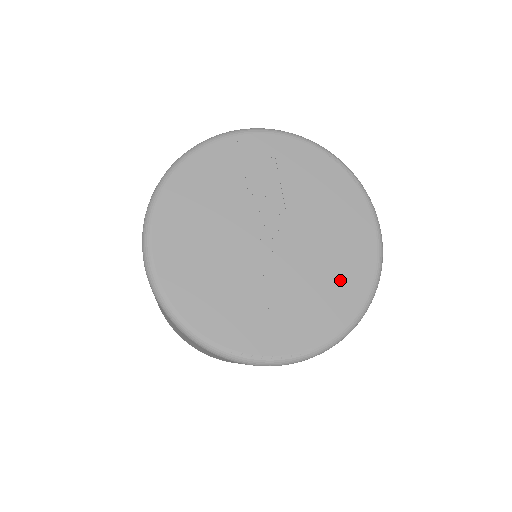
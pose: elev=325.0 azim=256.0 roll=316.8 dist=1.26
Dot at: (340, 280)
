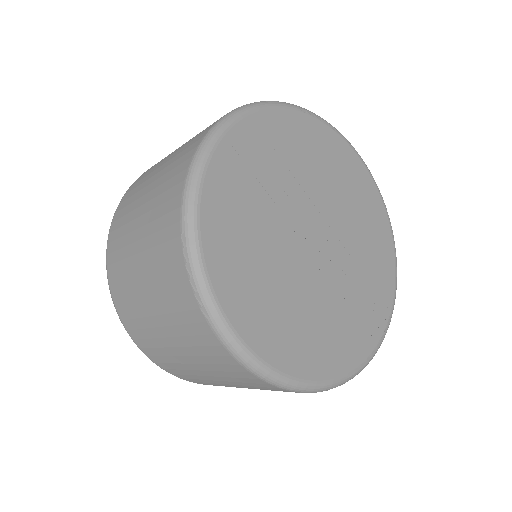
Dot at: (374, 237)
